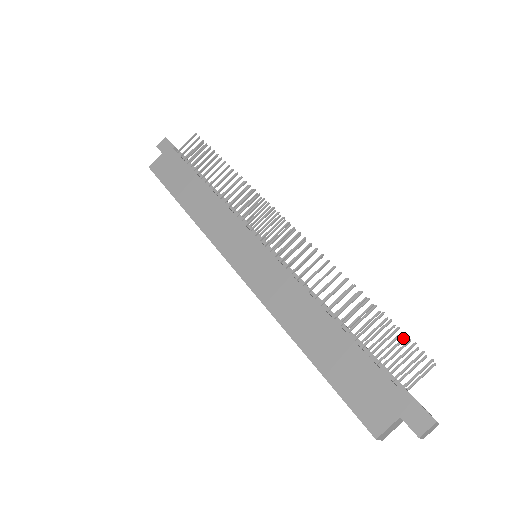
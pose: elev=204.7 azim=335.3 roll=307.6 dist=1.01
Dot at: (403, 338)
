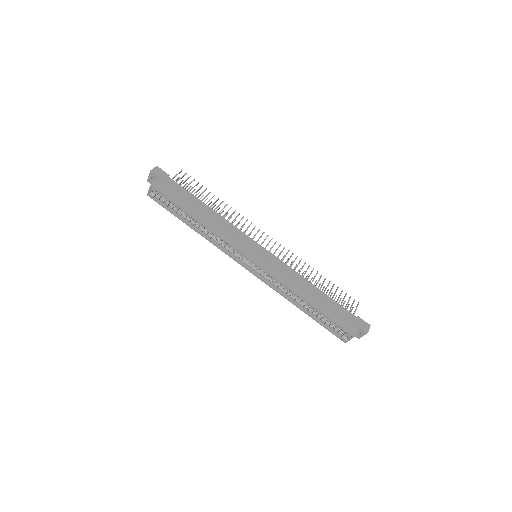
Dot at: (346, 294)
